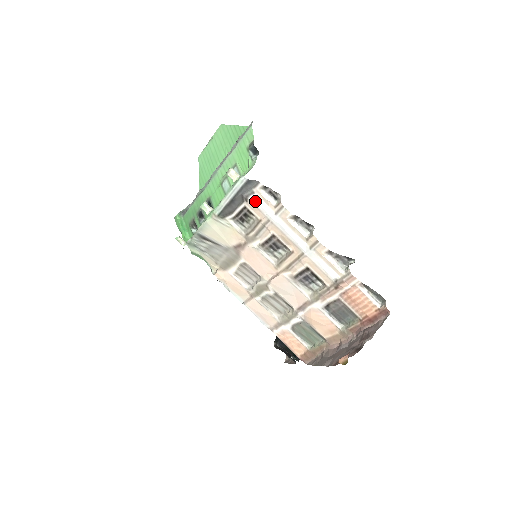
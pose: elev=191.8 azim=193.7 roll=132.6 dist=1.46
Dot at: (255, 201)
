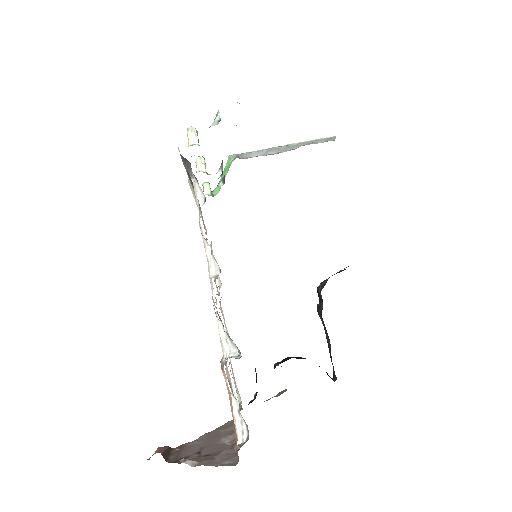
Dot at: (194, 188)
